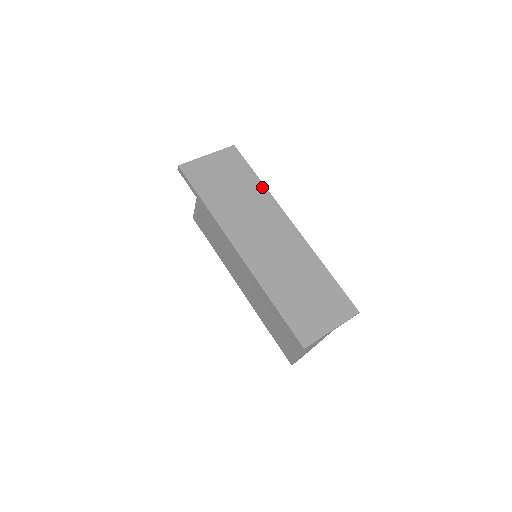
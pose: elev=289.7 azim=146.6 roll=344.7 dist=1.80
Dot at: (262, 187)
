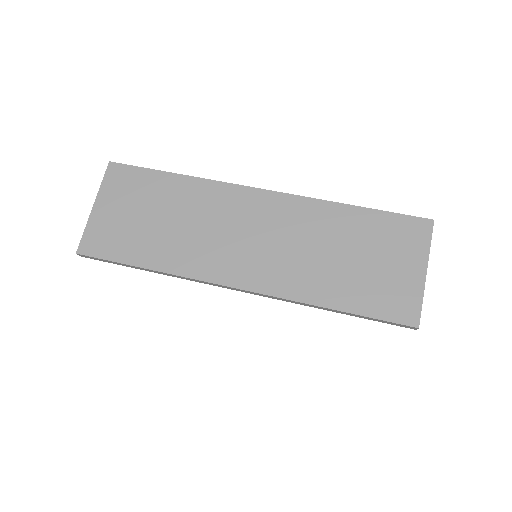
Dot at: (188, 181)
